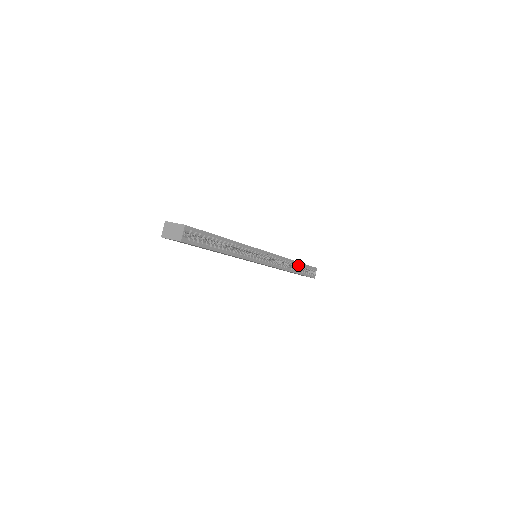
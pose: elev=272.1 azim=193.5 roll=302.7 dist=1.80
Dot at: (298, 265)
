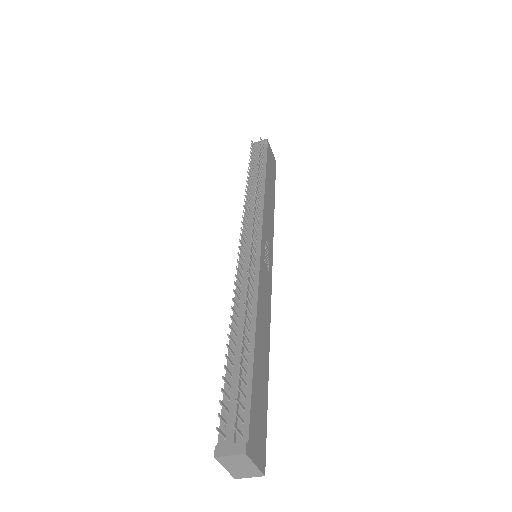
Dot at: occluded
